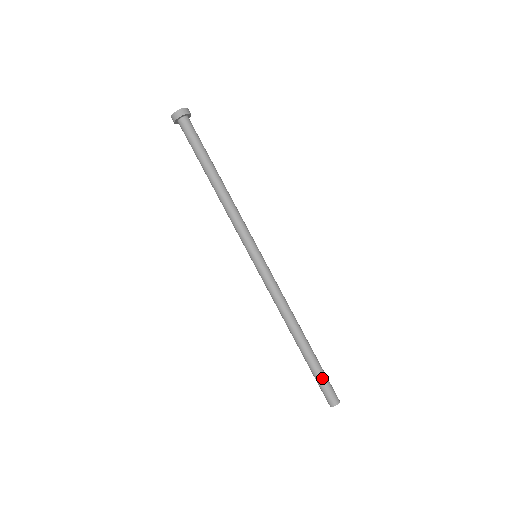
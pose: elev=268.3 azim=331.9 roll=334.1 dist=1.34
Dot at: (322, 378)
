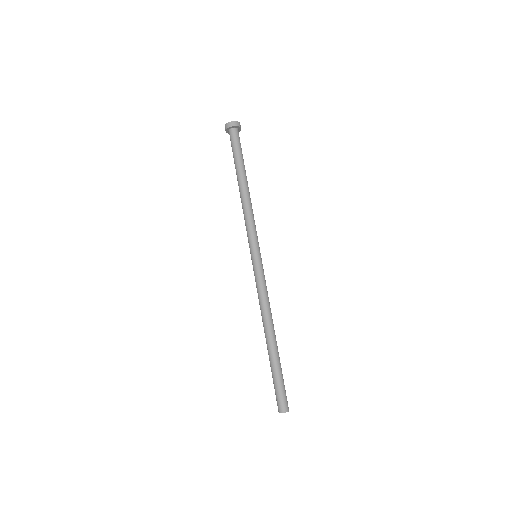
Dot at: (283, 381)
